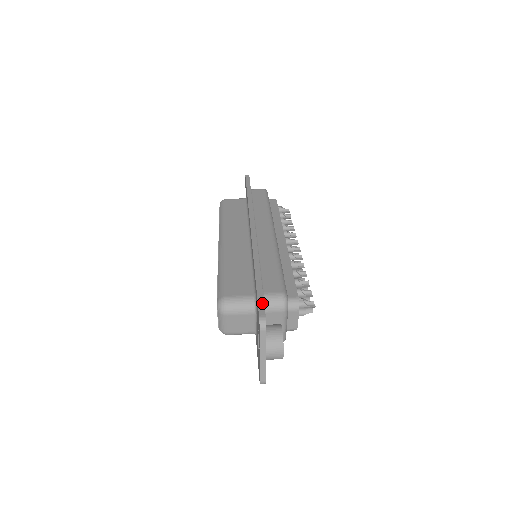
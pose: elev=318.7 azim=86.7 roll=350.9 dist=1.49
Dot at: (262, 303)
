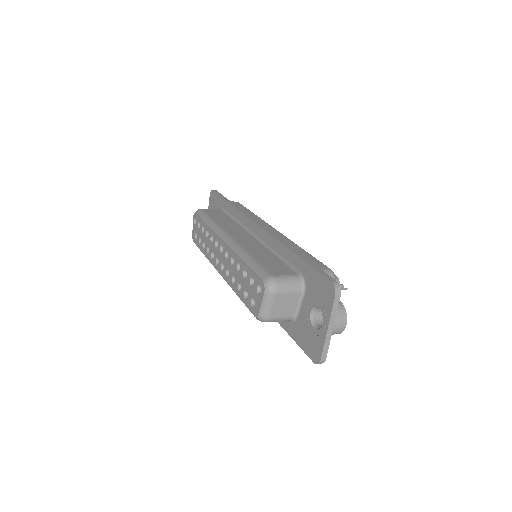
Dot at: (325, 273)
